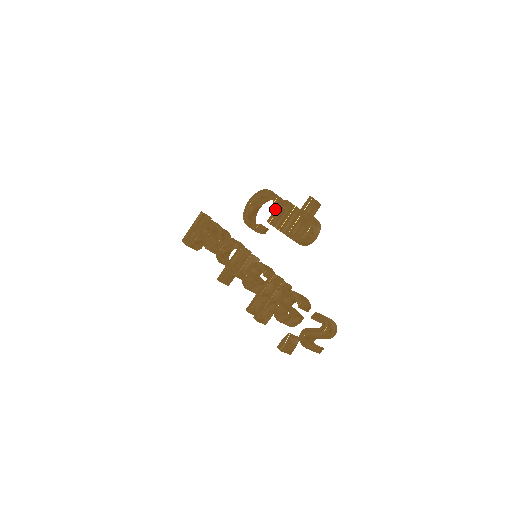
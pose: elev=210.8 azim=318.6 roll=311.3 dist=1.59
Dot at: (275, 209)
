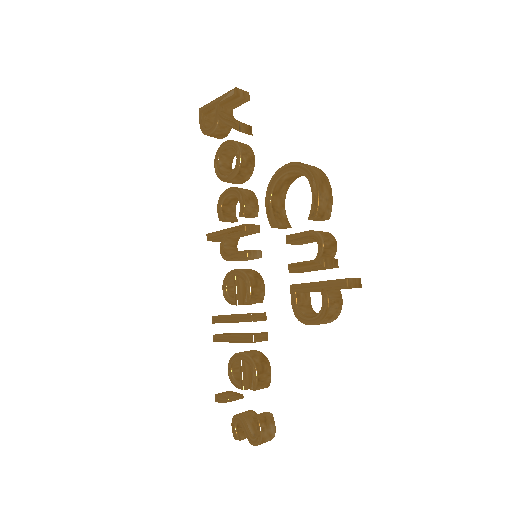
Dot at: (303, 233)
